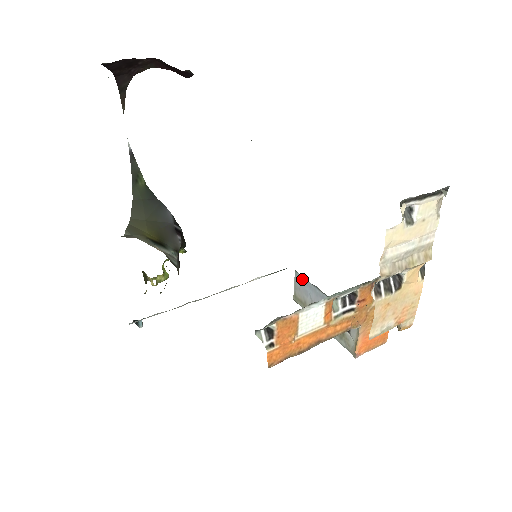
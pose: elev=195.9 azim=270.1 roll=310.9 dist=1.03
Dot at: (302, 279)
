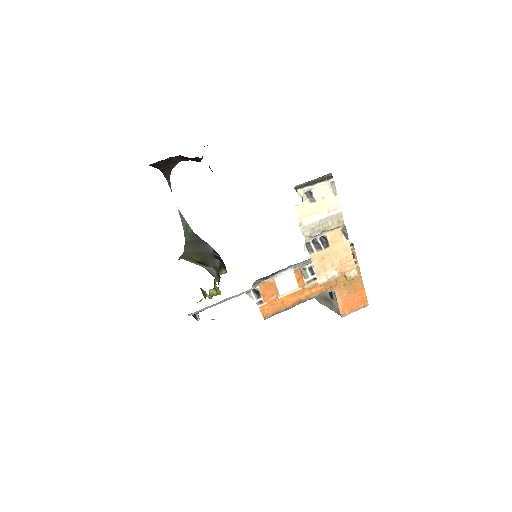
Dot at: occluded
